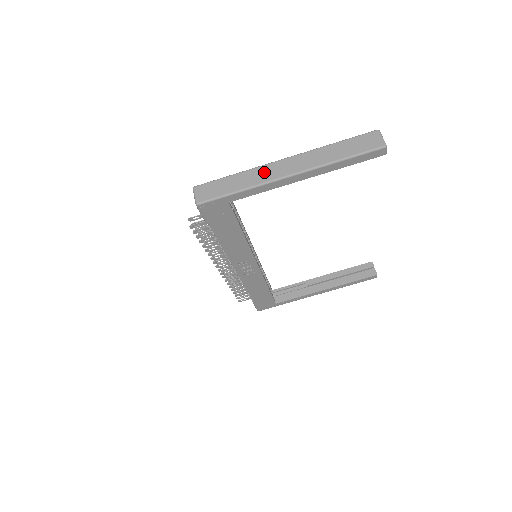
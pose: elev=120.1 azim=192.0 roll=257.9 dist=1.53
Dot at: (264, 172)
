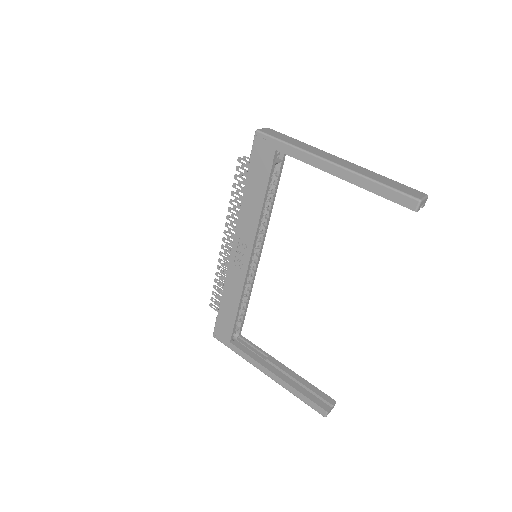
Dot at: (318, 151)
